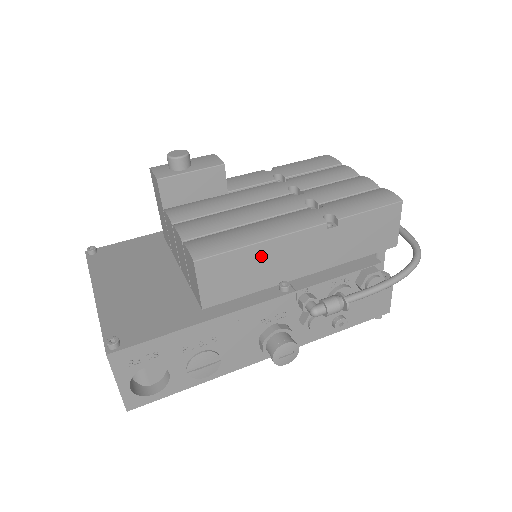
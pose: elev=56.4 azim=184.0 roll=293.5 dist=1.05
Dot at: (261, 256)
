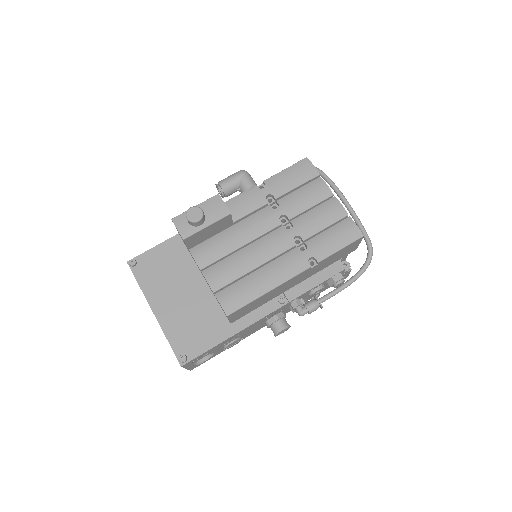
Dot at: (267, 295)
